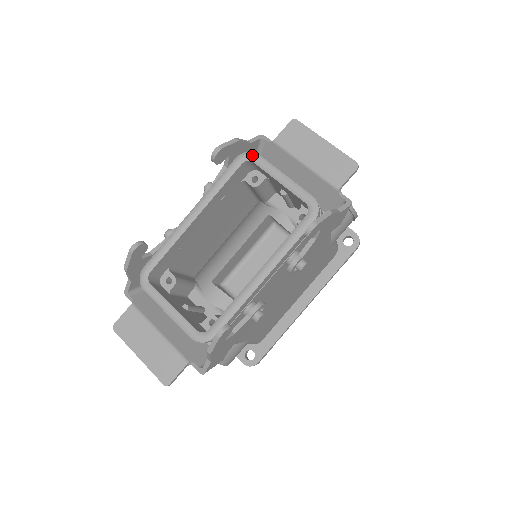
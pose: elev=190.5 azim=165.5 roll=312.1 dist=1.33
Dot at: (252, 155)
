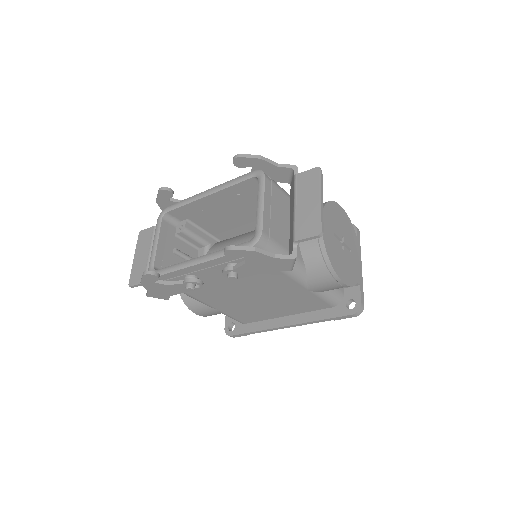
Dot at: (261, 175)
